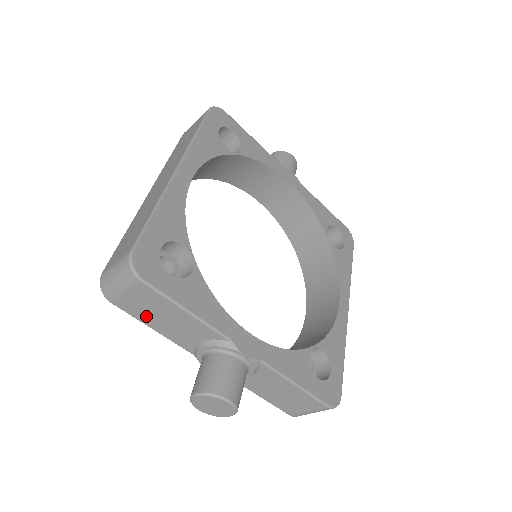
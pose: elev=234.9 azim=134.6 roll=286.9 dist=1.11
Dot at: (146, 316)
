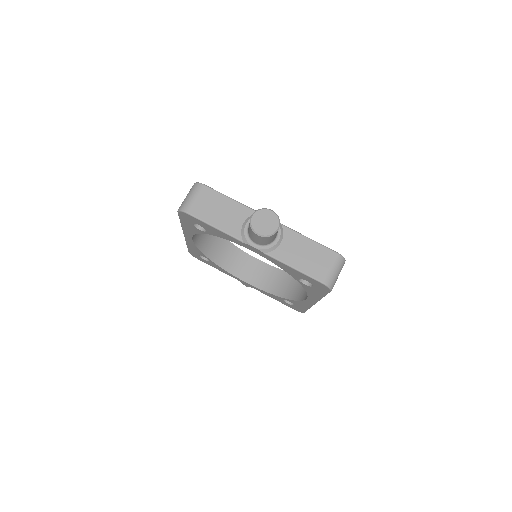
Dot at: (209, 215)
